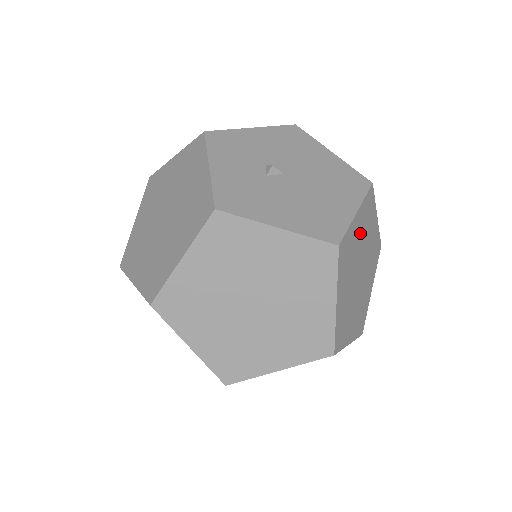
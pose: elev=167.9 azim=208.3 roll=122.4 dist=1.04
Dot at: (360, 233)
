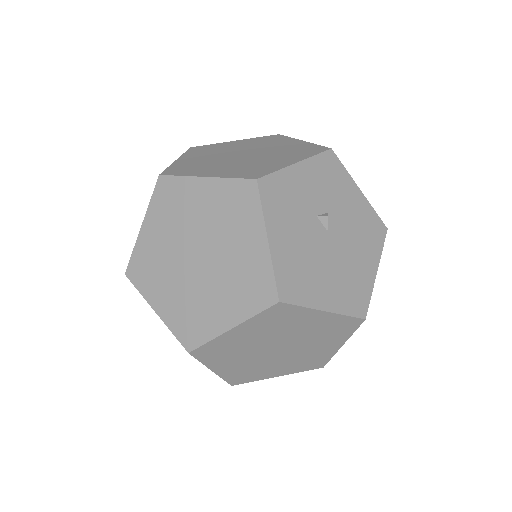
Dot at: (311, 327)
